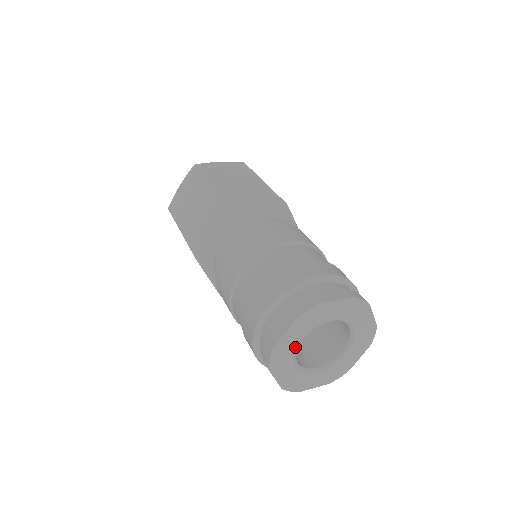
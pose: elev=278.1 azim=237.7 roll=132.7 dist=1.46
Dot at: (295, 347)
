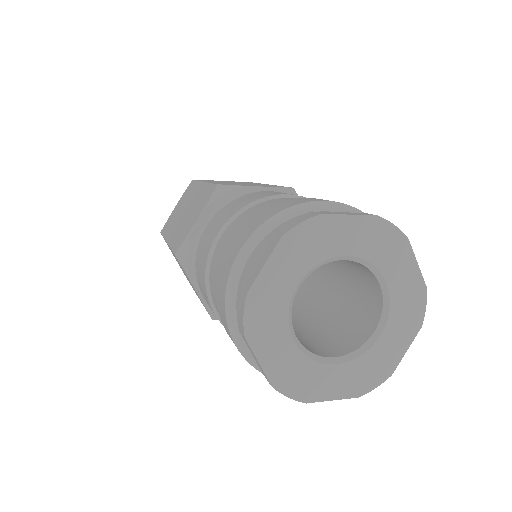
Dot at: (287, 298)
